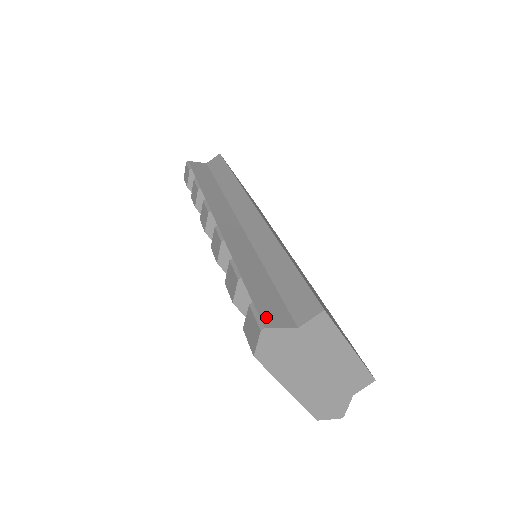
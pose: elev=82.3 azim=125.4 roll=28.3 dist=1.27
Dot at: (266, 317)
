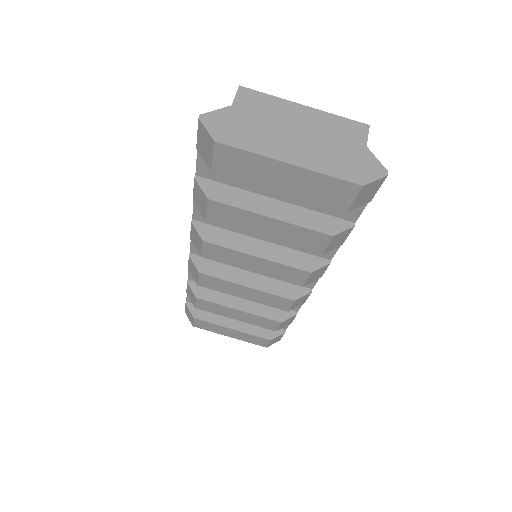
Dot at: occluded
